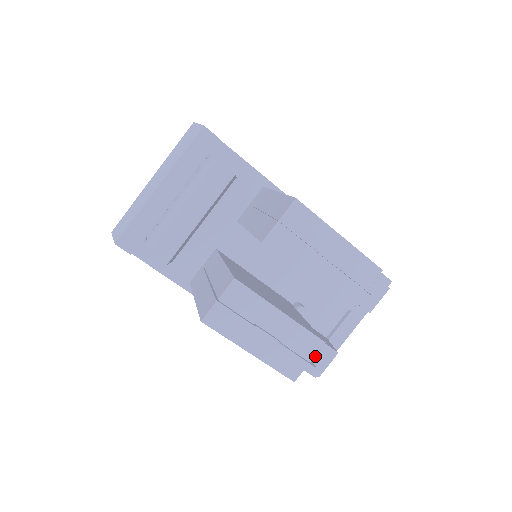
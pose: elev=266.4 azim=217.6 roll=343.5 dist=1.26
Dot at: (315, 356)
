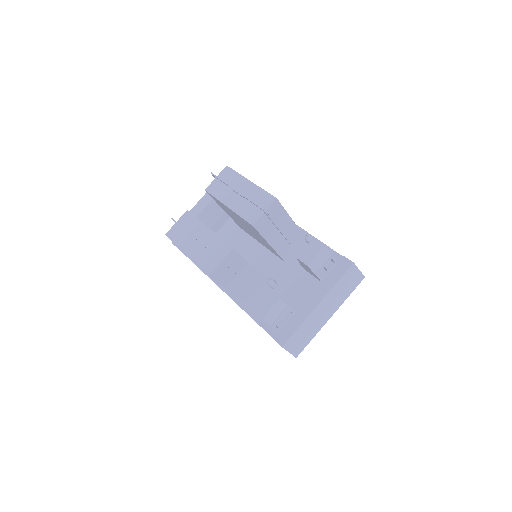
Dot at: (260, 299)
